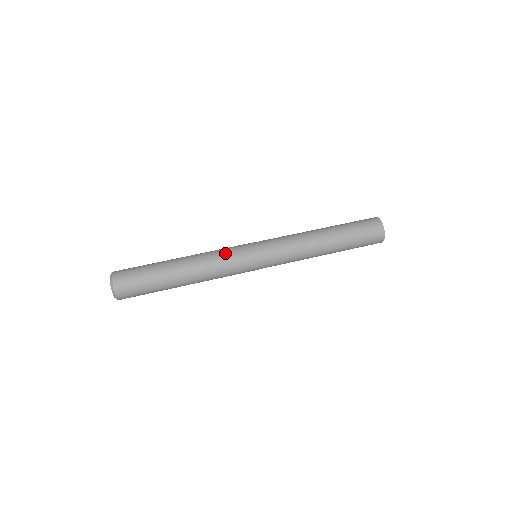
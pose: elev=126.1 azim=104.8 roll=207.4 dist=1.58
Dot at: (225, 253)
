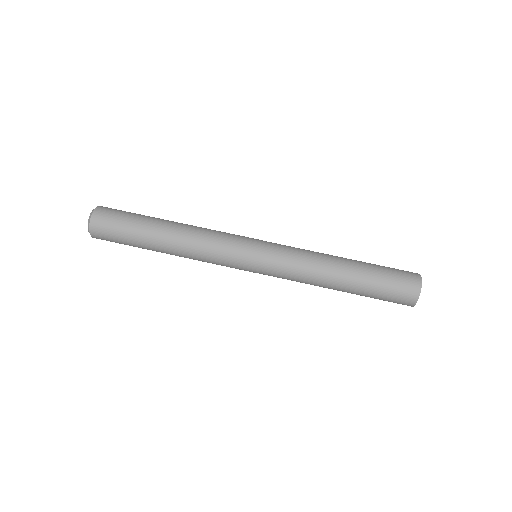
Dot at: (221, 235)
